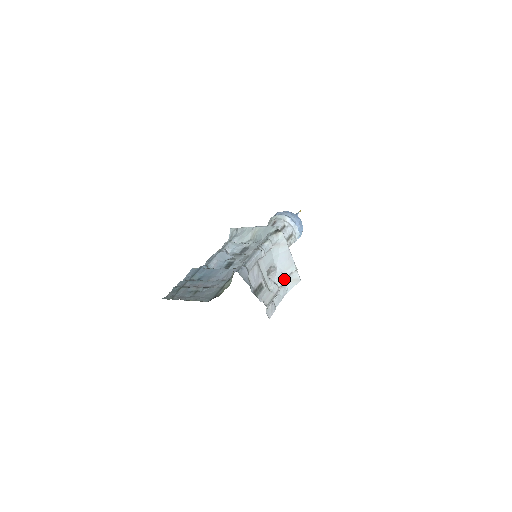
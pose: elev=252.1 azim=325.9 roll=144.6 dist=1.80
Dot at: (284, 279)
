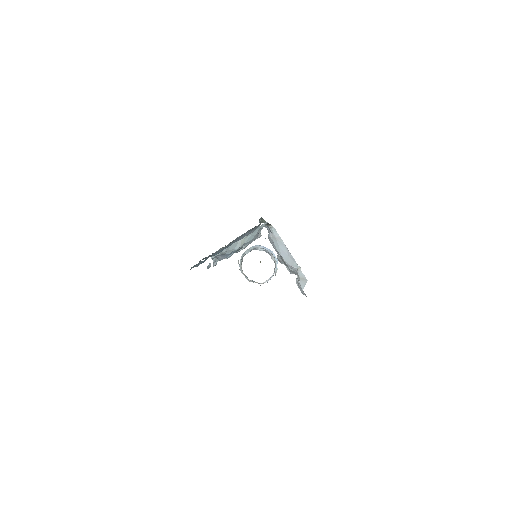
Dot at: (295, 270)
